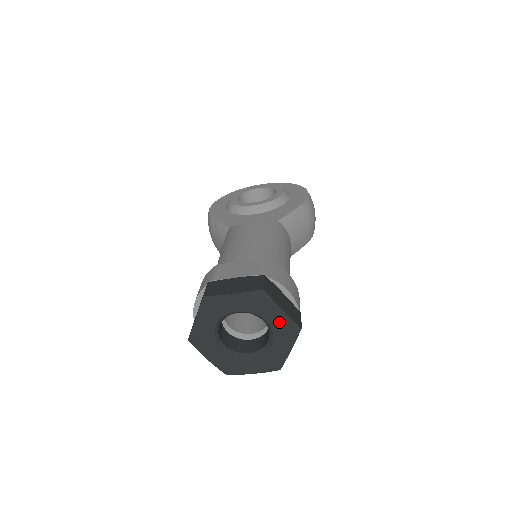
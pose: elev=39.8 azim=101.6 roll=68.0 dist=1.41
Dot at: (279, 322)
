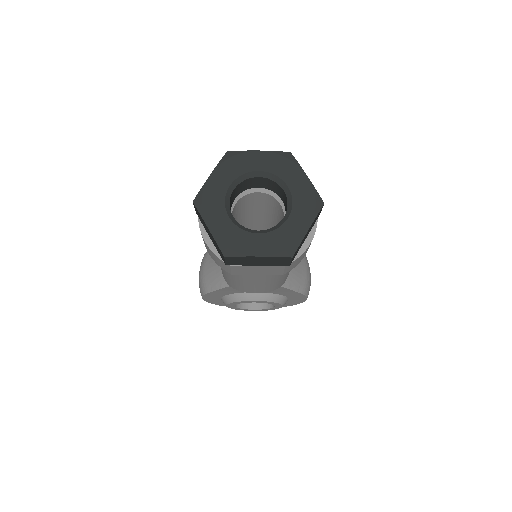
Dot at: (301, 189)
